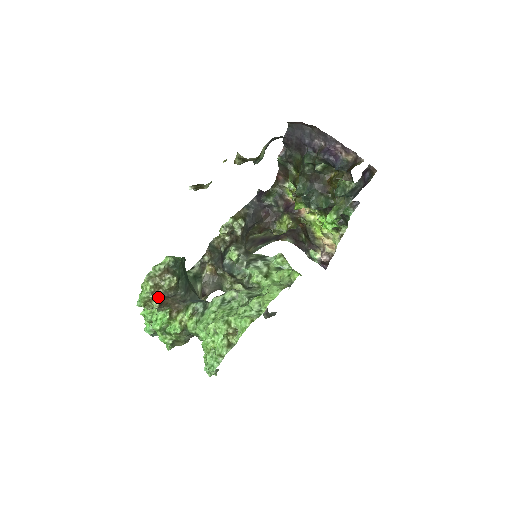
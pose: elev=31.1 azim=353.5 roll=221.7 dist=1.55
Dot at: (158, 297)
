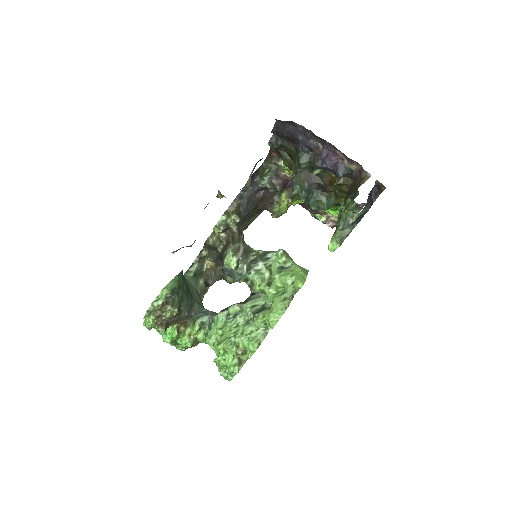
Dot at: (163, 324)
